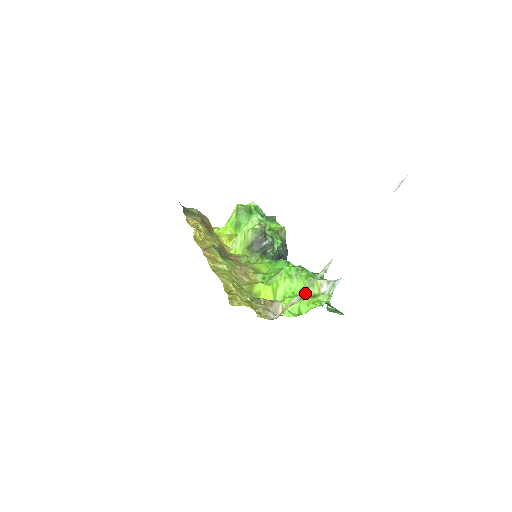
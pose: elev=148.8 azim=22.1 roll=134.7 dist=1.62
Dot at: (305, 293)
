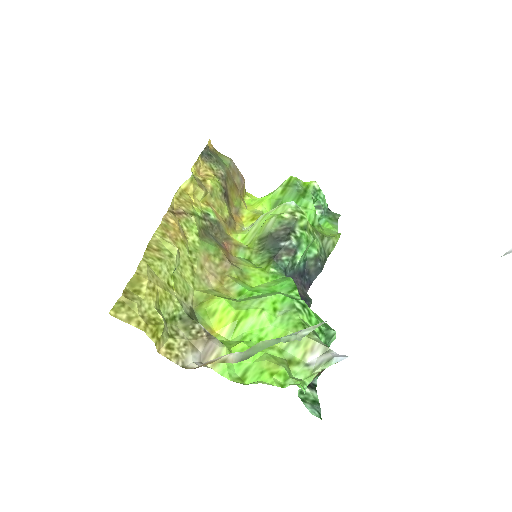
Dot at: (252, 354)
